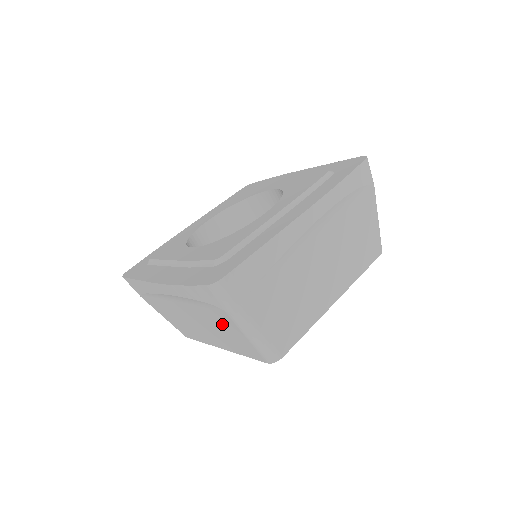
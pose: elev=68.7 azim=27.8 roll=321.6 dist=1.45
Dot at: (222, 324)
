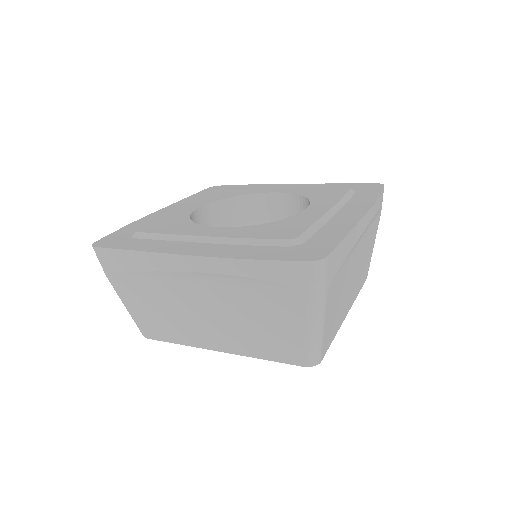
Dot at: (274, 315)
